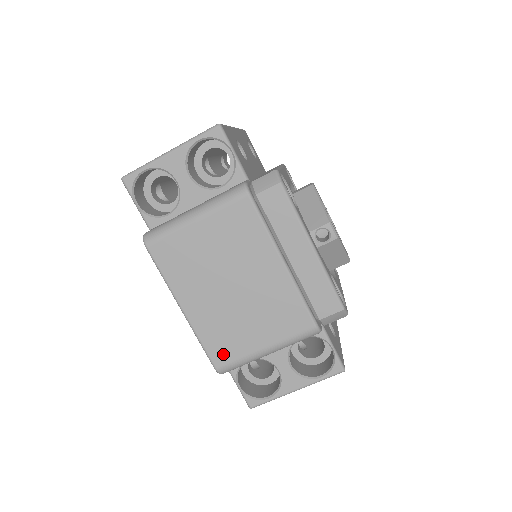
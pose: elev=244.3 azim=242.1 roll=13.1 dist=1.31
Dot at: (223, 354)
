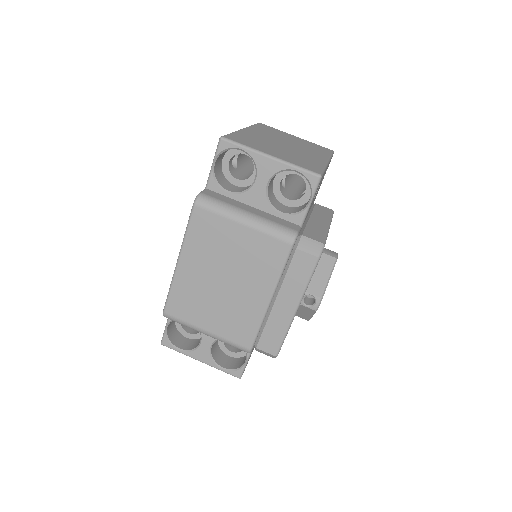
Dot at: (177, 309)
